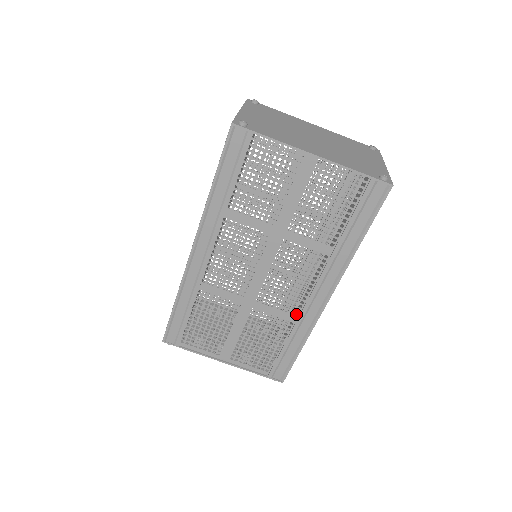
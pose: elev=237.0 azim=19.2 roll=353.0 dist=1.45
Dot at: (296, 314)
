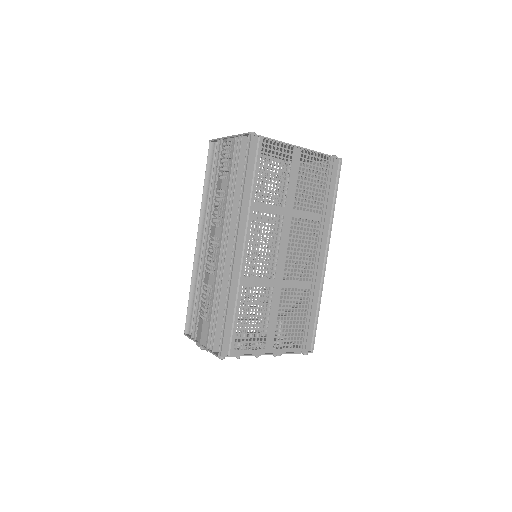
Dot at: occluded
